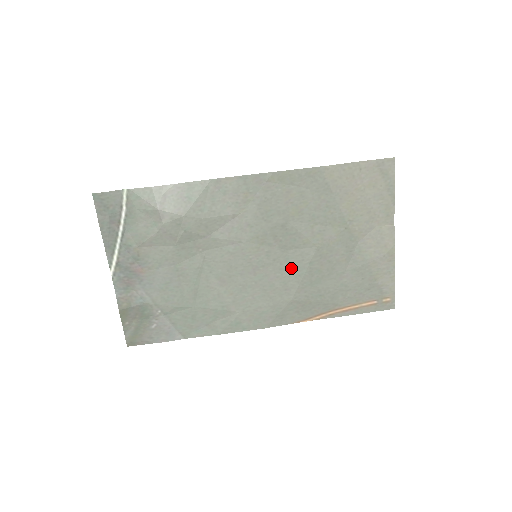
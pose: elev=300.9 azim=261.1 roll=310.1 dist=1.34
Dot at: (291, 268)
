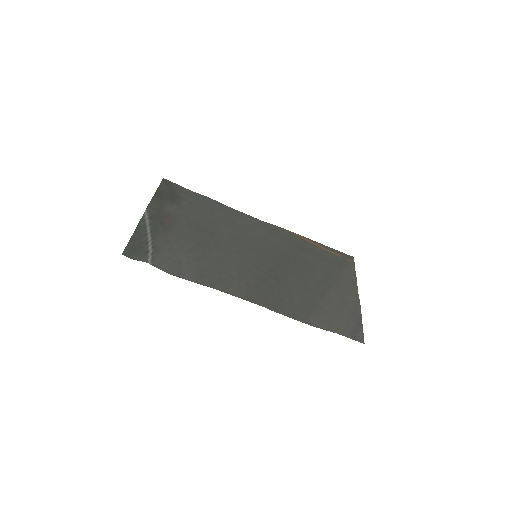
Dot at: (282, 257)
